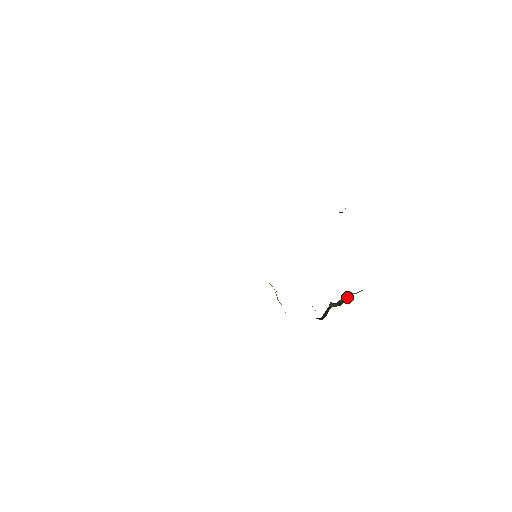
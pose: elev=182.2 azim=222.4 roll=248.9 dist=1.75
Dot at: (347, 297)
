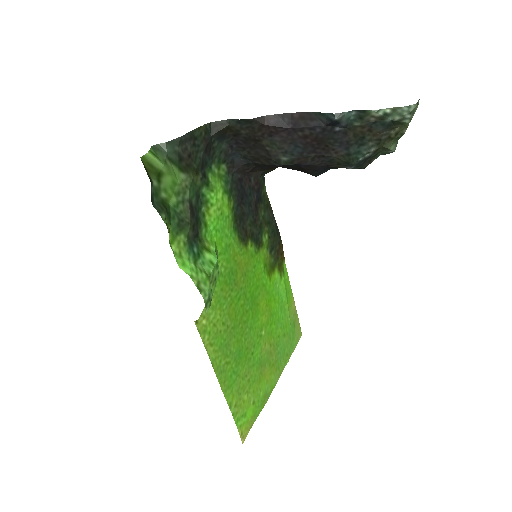
Dot at: occluded
